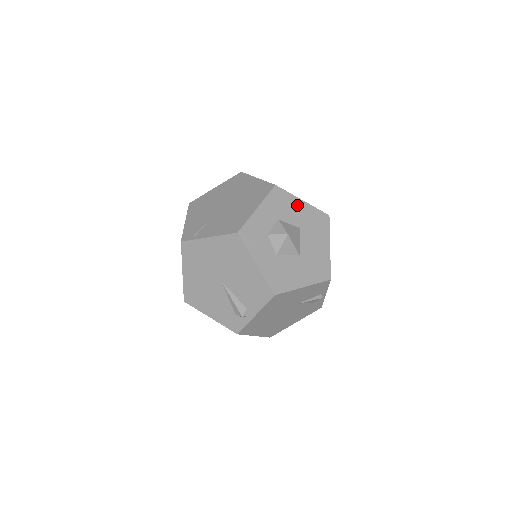
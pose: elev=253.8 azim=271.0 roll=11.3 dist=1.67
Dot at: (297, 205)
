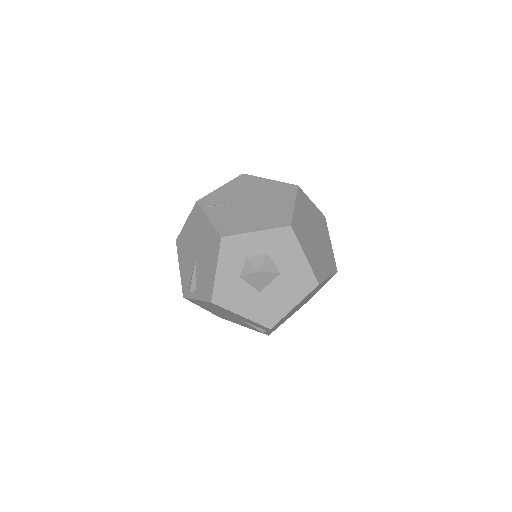
Dot at: (296, 255)
